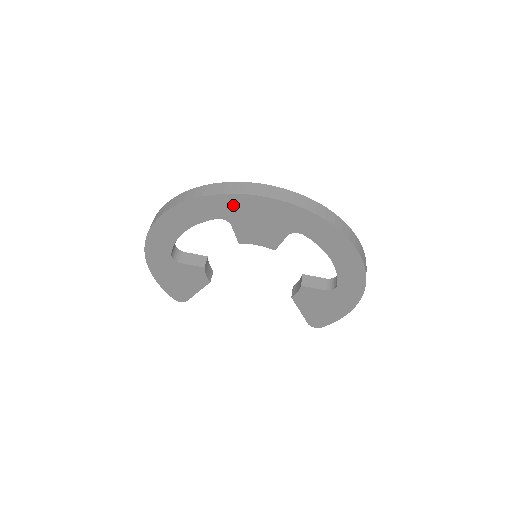
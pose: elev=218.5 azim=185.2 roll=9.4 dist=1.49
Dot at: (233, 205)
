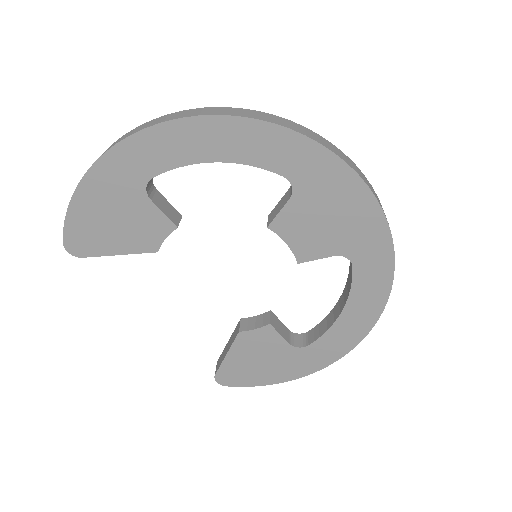
Dot at: (326, 176)
